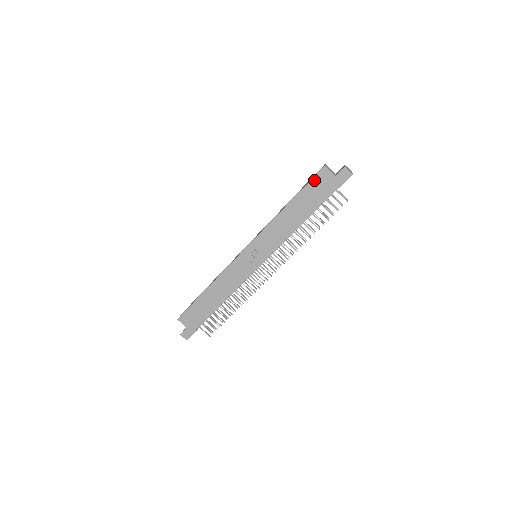
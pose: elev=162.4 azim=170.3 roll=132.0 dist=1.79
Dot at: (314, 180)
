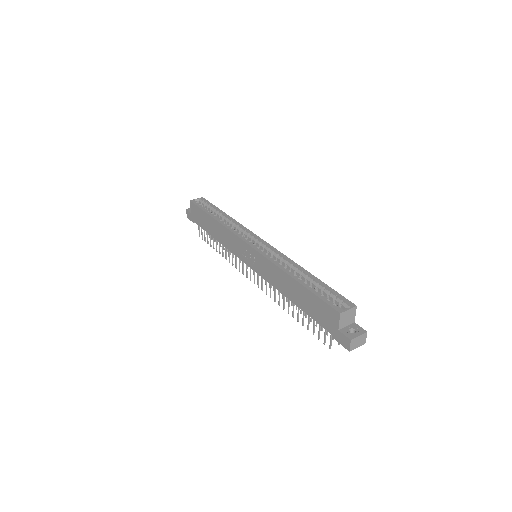
Dot at: (324, 304)
